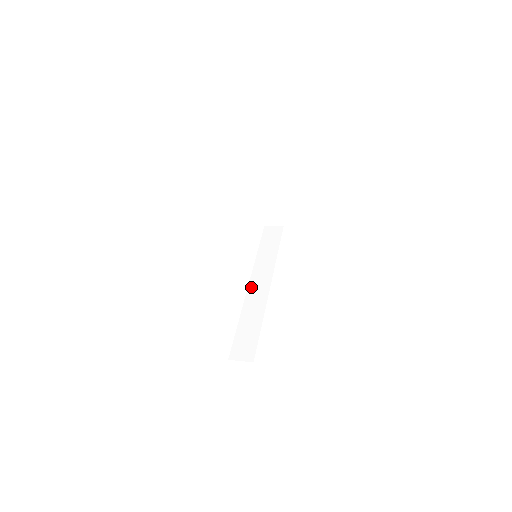
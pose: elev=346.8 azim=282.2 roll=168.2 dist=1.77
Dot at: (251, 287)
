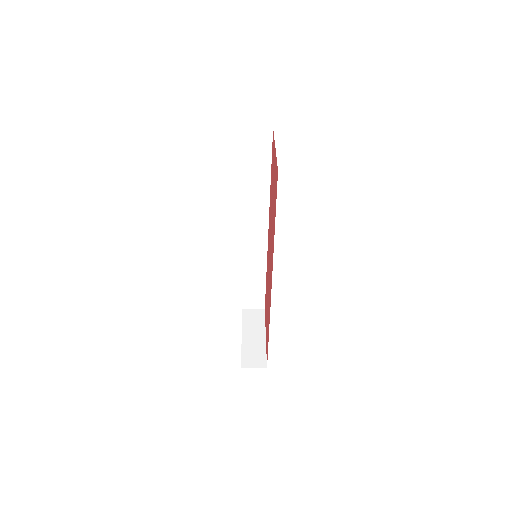
Dot at: occluded
